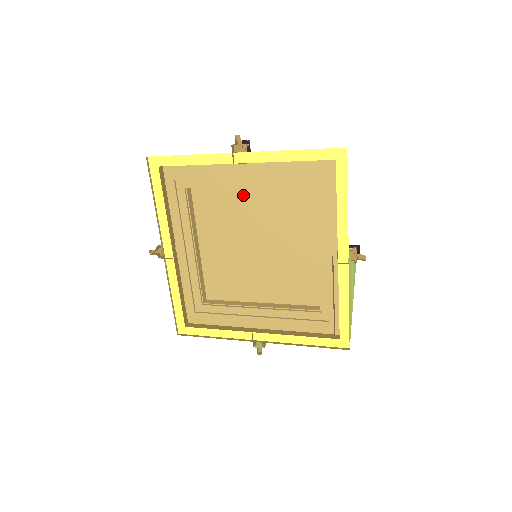
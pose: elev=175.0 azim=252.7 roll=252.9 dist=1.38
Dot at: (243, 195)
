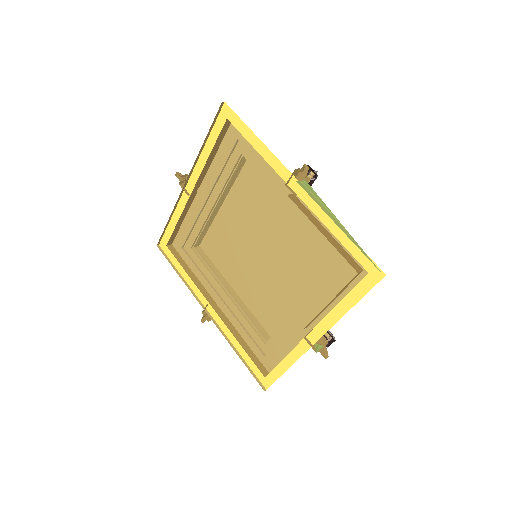
Dot at: (224, 217)
